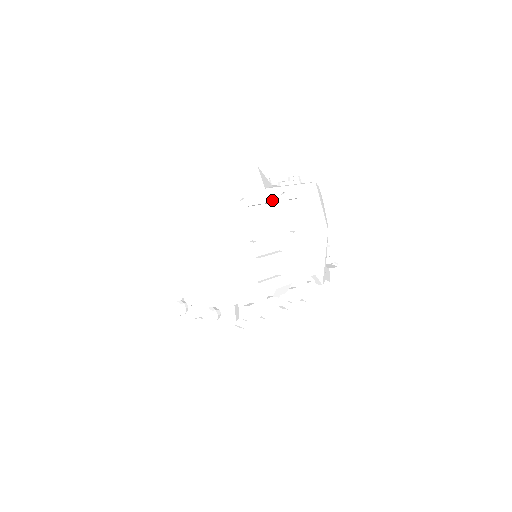
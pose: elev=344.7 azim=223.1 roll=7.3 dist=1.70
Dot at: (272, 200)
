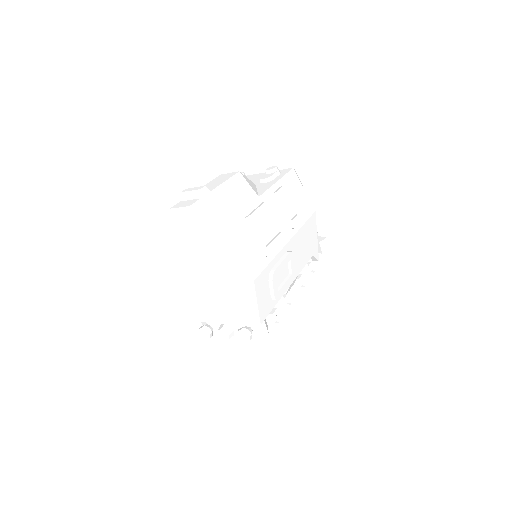
Dot at: (269, 207)
